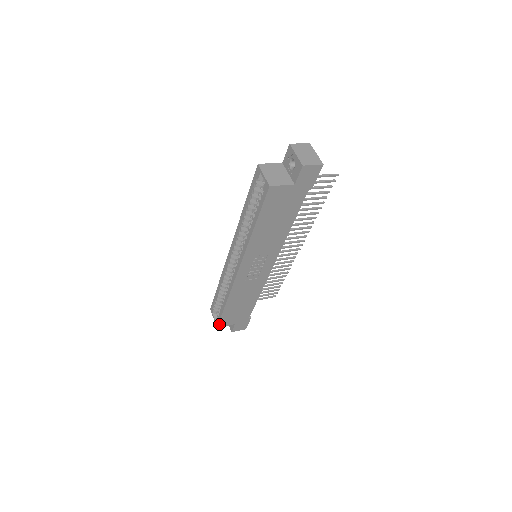
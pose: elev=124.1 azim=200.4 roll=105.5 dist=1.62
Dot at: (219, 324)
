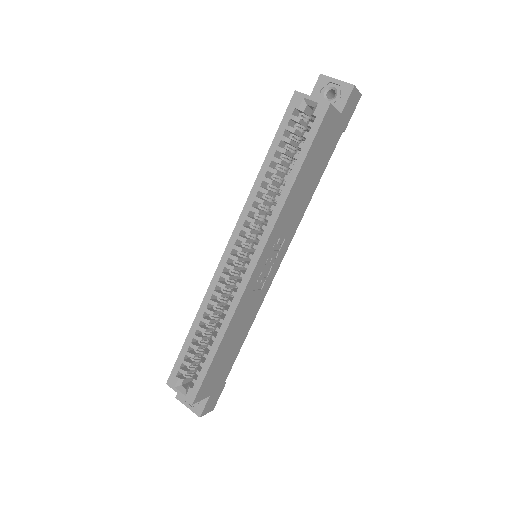
Dot at: (197, 395)
